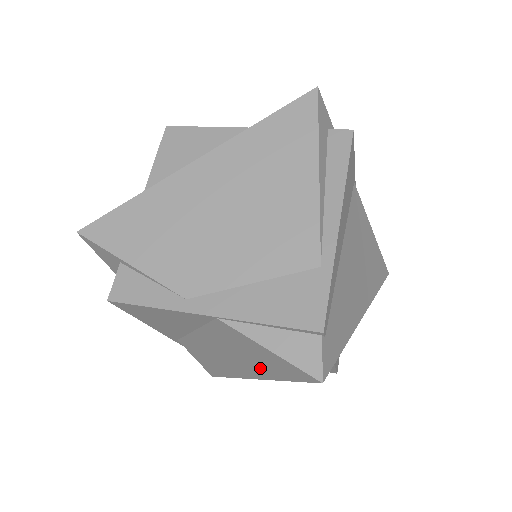
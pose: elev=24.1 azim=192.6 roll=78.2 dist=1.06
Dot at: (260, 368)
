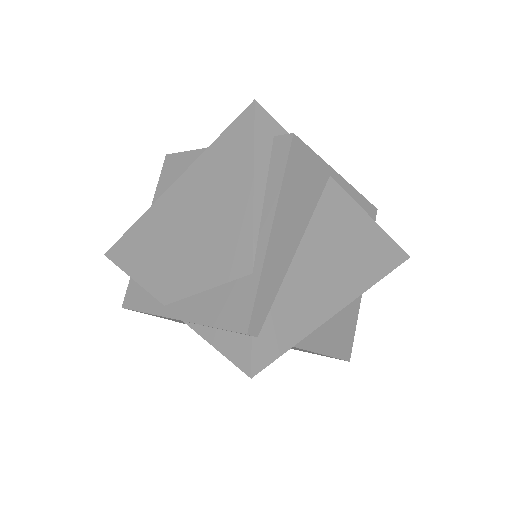
Dot at: occluded
